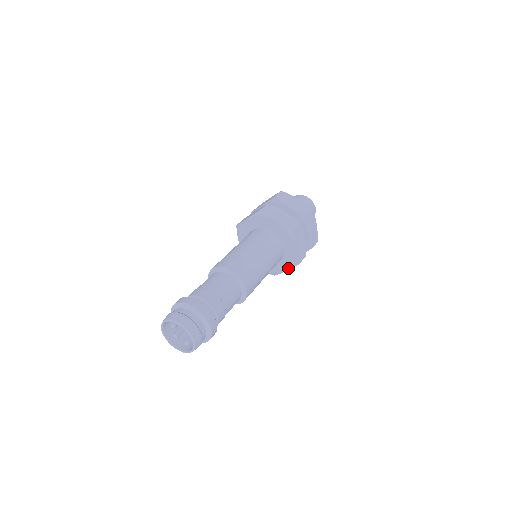
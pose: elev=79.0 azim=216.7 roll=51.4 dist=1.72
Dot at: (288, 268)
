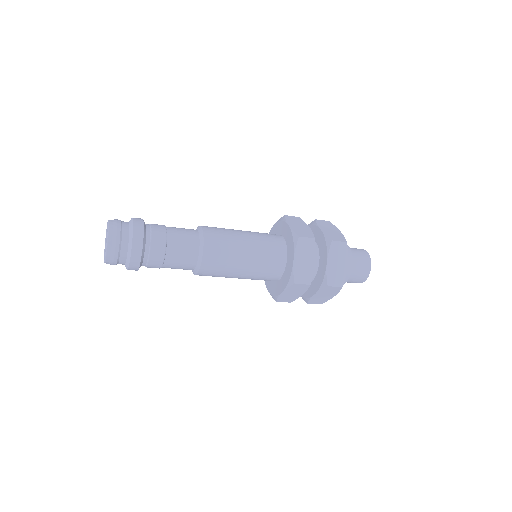
Dot at: (269, 291)
